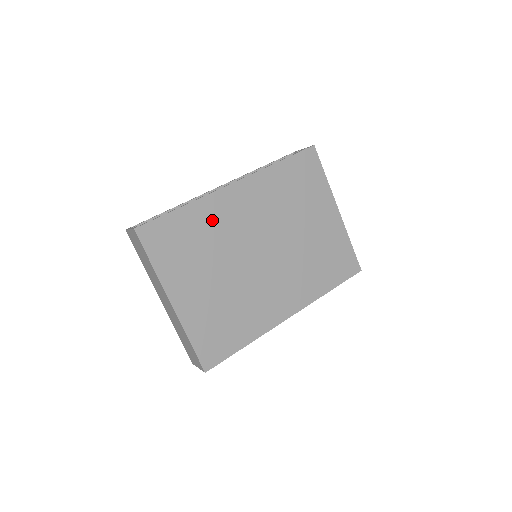
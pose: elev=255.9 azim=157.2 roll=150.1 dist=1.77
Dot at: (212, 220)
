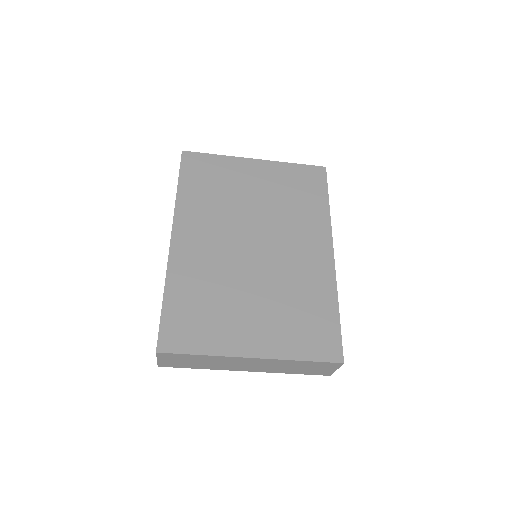
Dot at: (194, 275)
